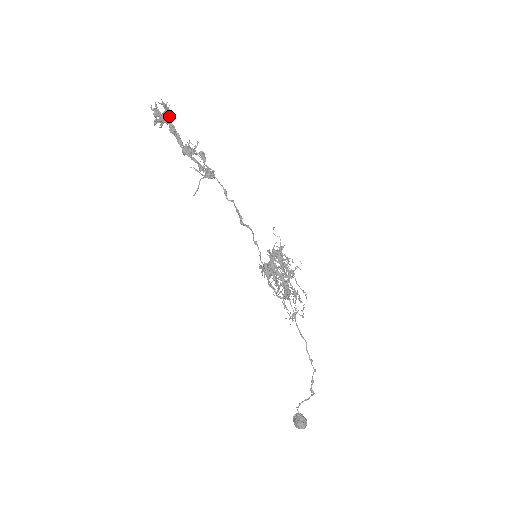
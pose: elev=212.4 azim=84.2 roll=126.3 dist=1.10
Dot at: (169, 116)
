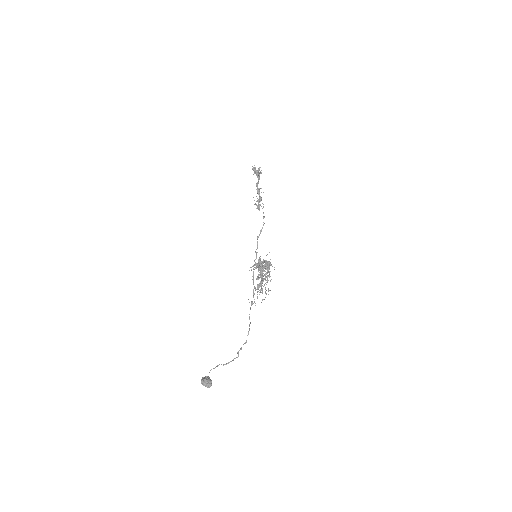
Dot at: occluded
